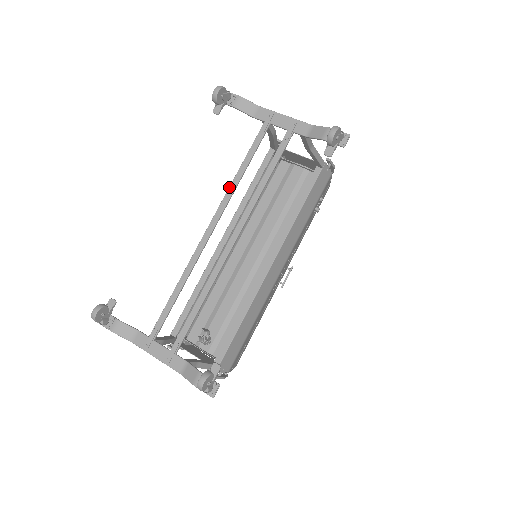
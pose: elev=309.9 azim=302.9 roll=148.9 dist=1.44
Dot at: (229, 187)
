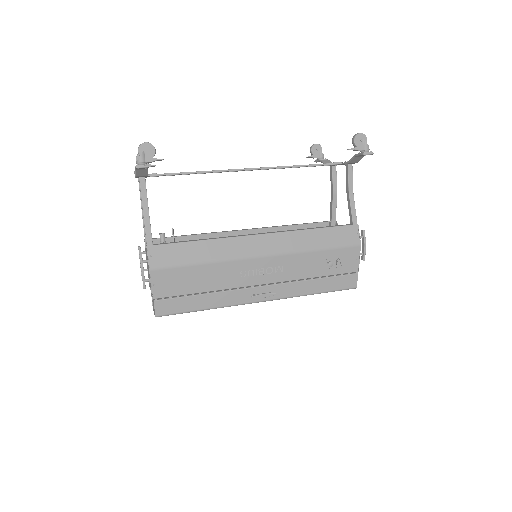
Dot at: occluded
